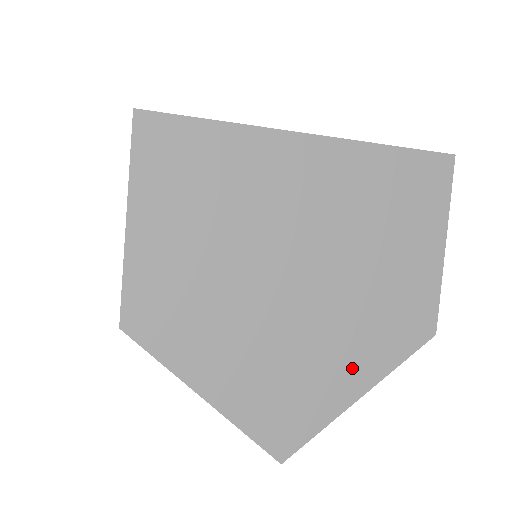
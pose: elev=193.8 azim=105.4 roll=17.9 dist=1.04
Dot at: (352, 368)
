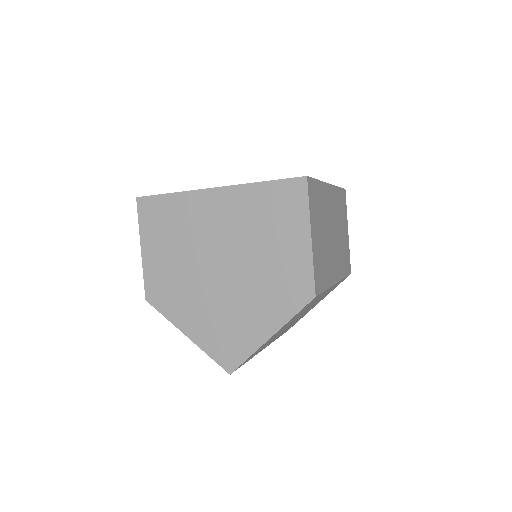
Dot at: (262, 319)
